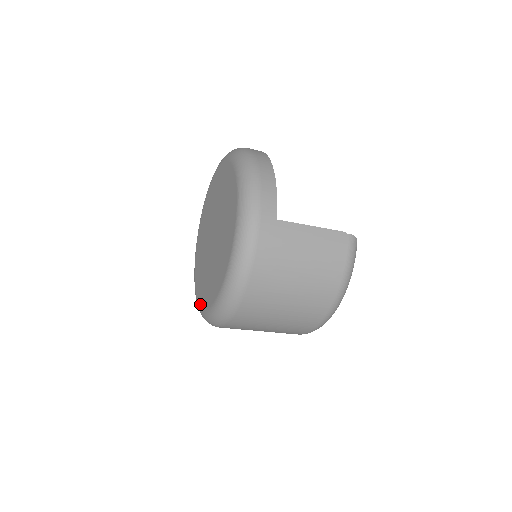
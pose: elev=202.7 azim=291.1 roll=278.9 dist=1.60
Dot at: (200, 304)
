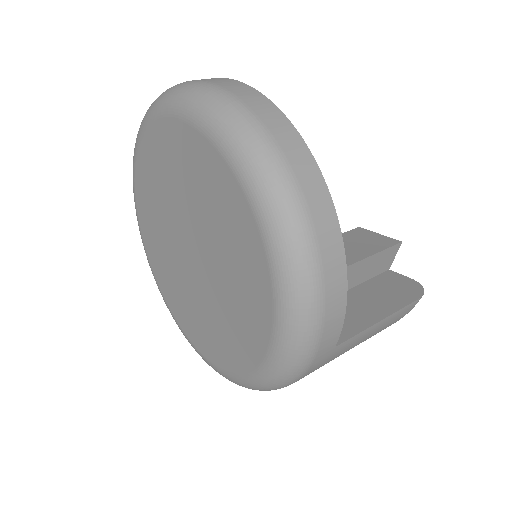
Dot at: (167, 303)
